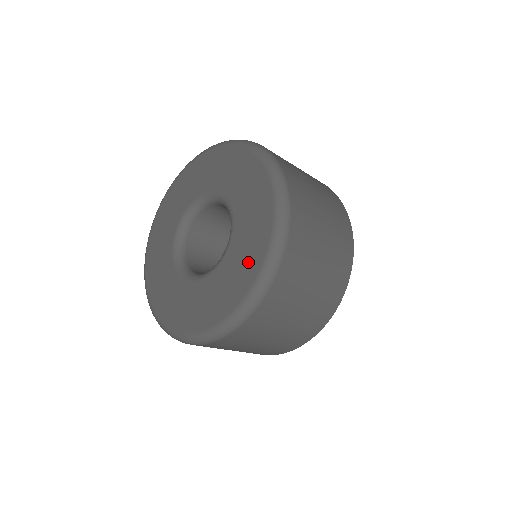
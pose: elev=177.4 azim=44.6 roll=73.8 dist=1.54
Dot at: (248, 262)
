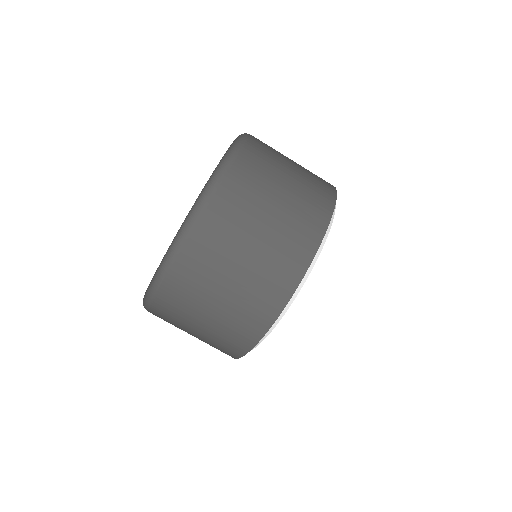
Dot at: occluded
